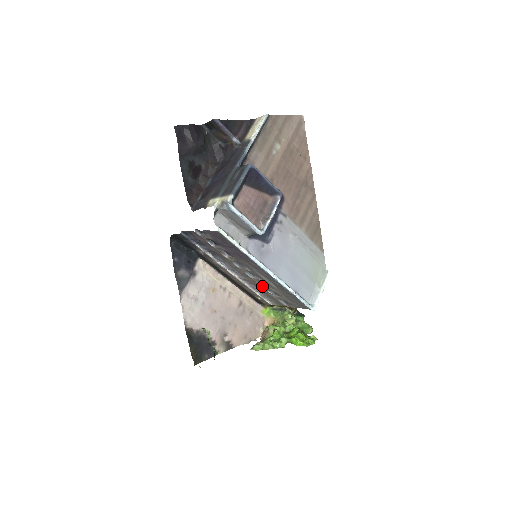
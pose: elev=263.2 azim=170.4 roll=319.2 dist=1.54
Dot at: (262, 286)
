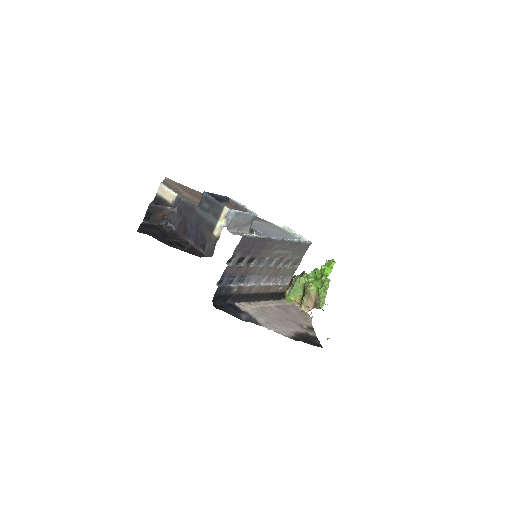
Dot at: (279, 267)
